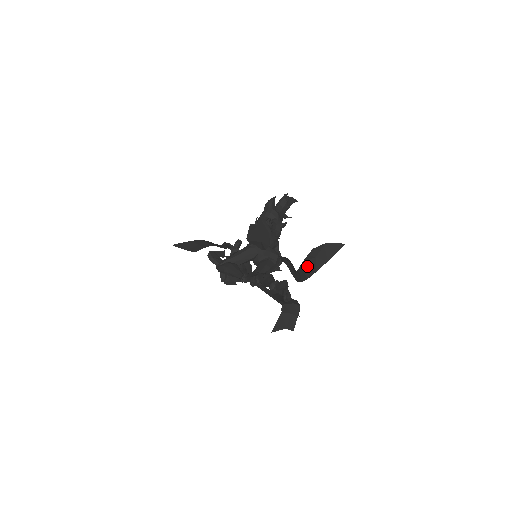
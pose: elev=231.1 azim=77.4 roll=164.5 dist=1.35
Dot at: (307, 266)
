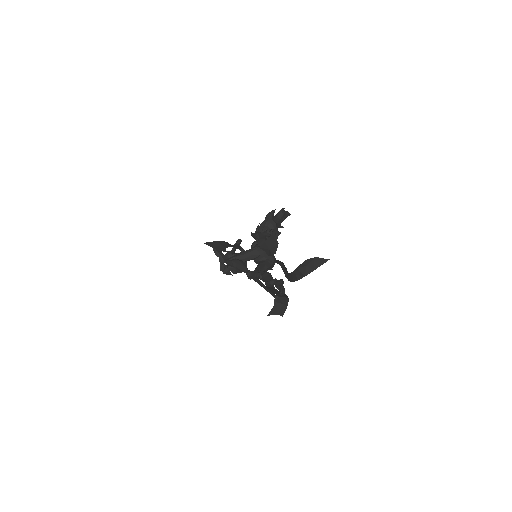
Dot at: (299, 271)
